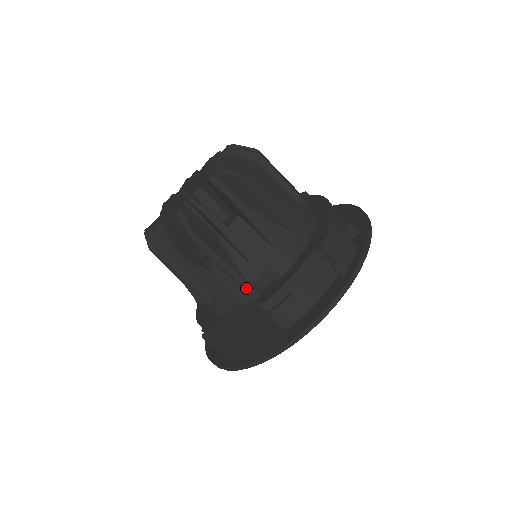
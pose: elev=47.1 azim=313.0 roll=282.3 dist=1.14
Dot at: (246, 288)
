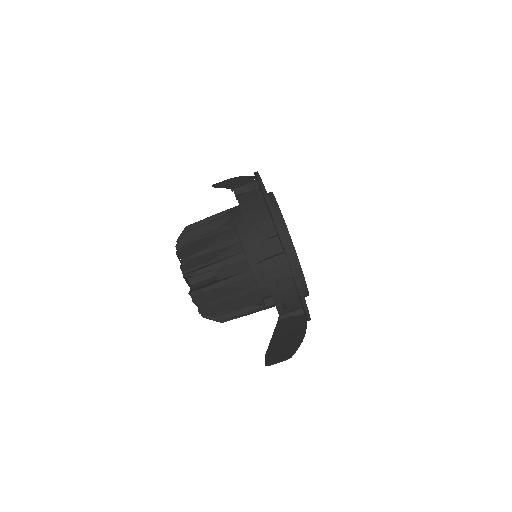
Dot at: (265, 307)
